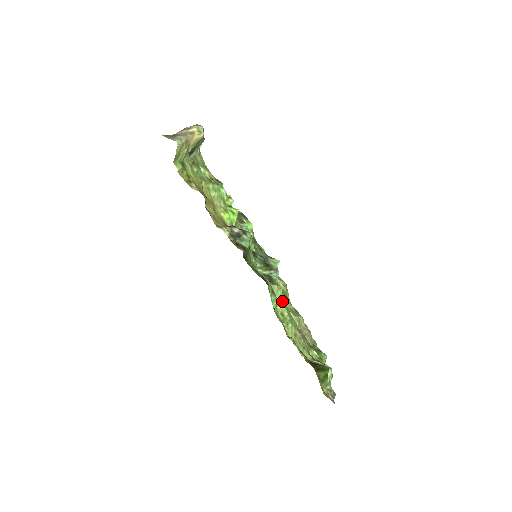
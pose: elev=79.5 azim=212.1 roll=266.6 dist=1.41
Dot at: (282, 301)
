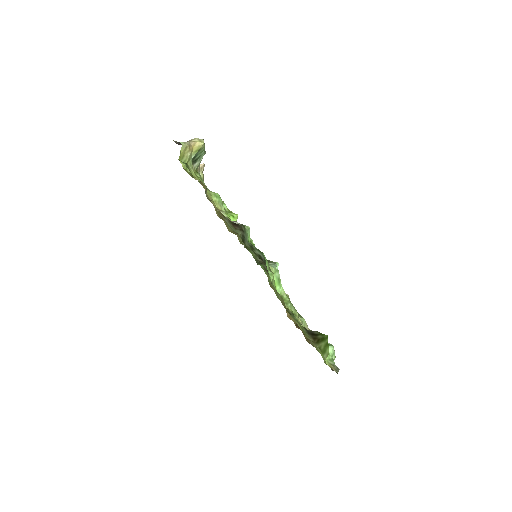
Dot at: (280, 283)
